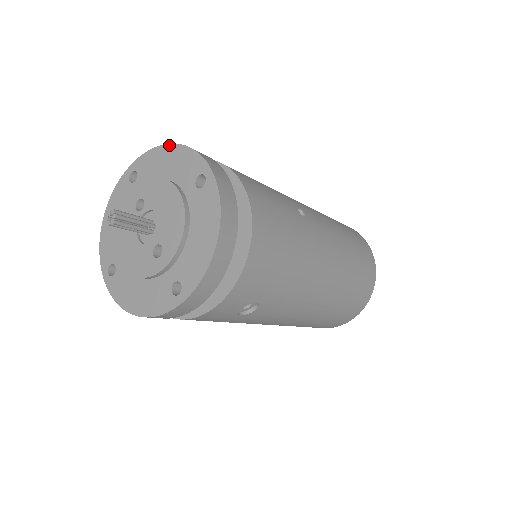
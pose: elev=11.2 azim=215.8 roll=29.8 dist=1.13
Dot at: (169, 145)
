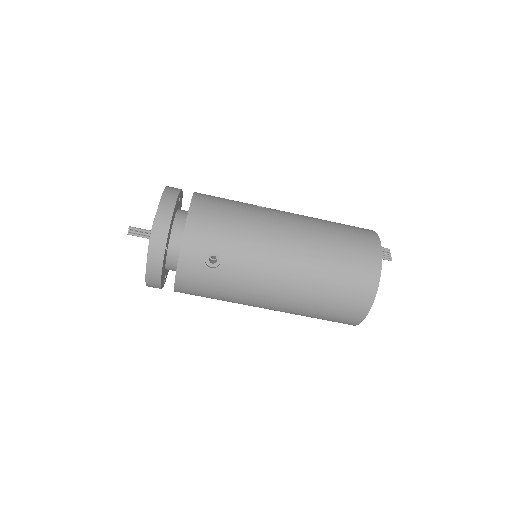
Dot at: occluded
